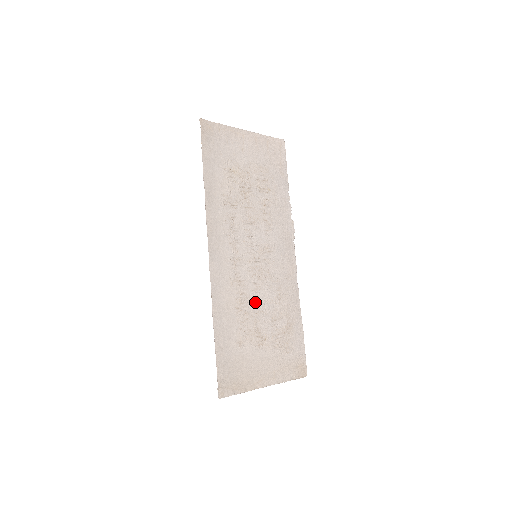
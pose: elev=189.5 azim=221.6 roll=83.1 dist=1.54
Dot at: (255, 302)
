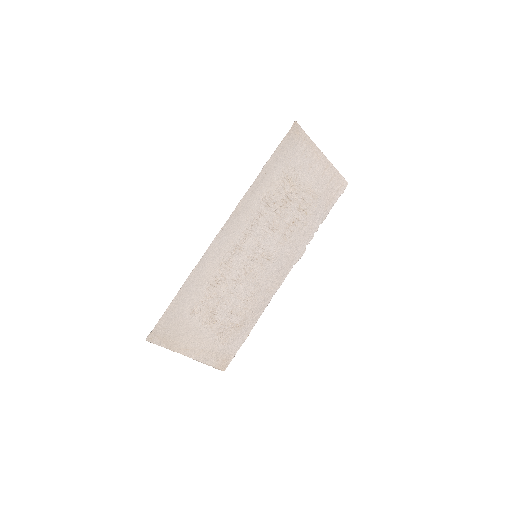
Dot at: (228, 289)
